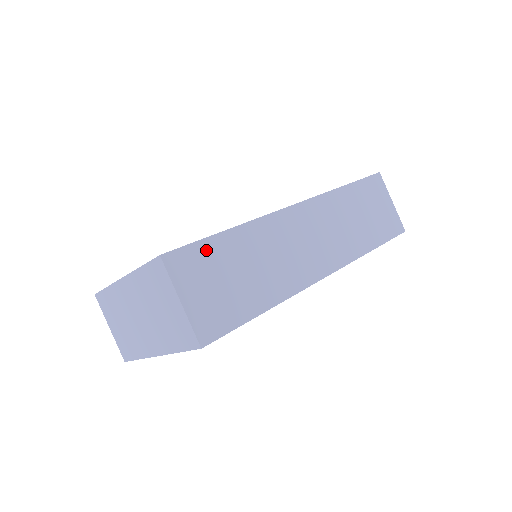
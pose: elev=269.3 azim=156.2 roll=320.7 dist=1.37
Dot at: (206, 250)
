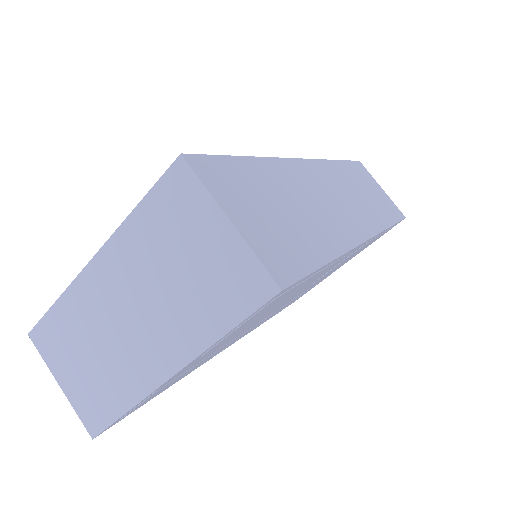
Dot at: (237, 169)
